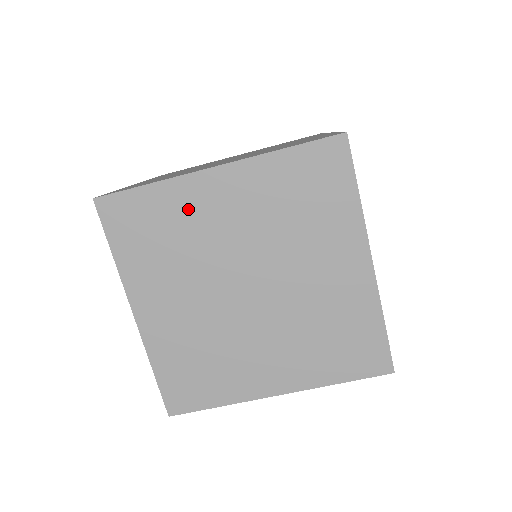
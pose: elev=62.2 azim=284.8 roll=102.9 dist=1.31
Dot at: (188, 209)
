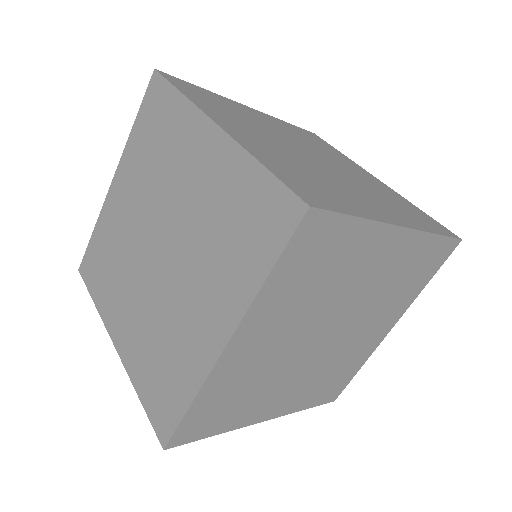
Dot at: (112, 225)
